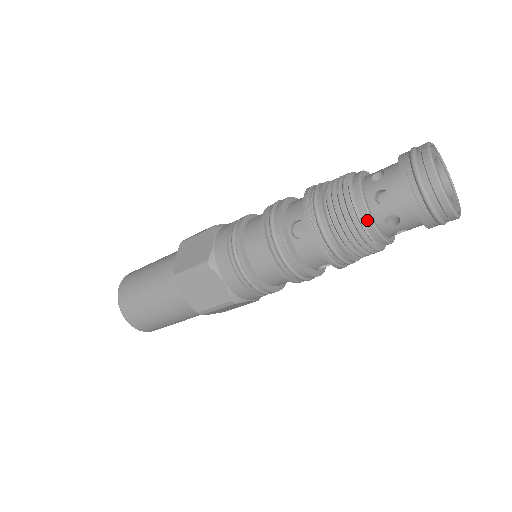
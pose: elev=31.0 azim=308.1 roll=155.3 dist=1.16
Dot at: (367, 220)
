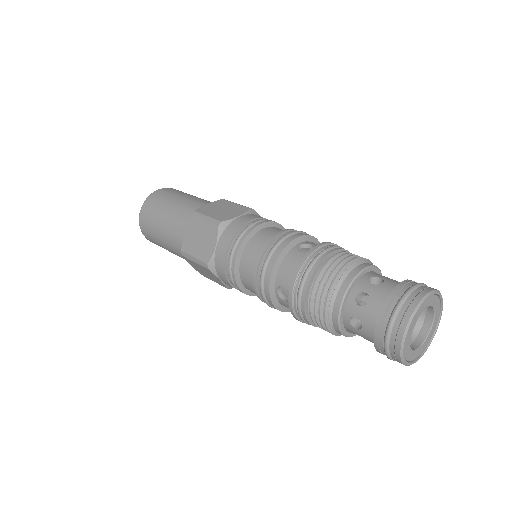
Dot at: (338, 330)
